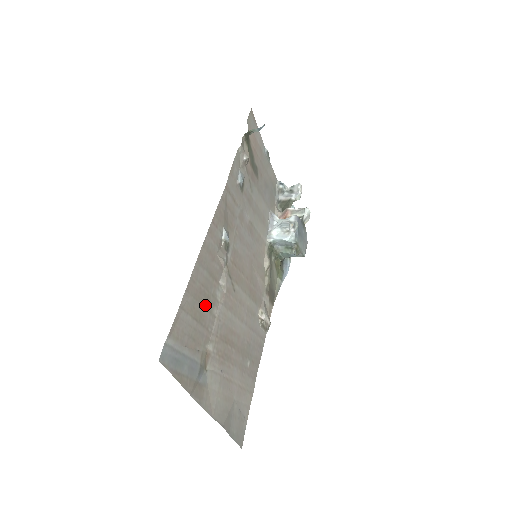
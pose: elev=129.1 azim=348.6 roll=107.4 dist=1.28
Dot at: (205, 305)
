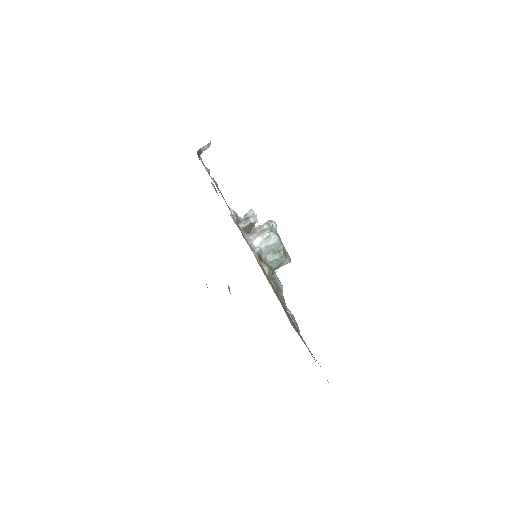
Dot at: occluded
